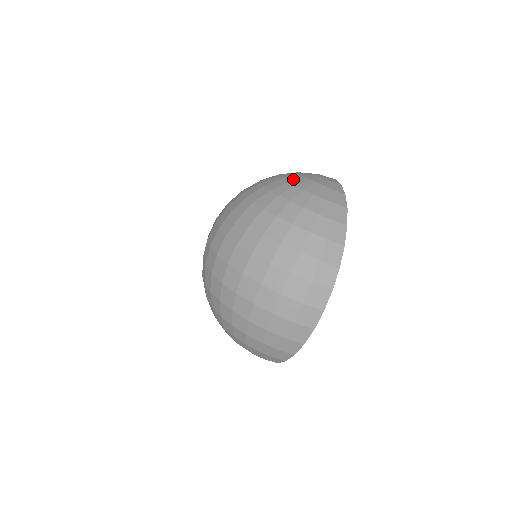
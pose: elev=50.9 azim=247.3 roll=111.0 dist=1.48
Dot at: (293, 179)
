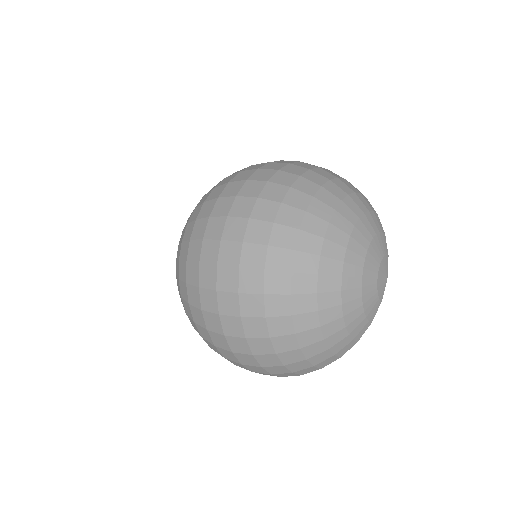
Dot at: (349, 287)
